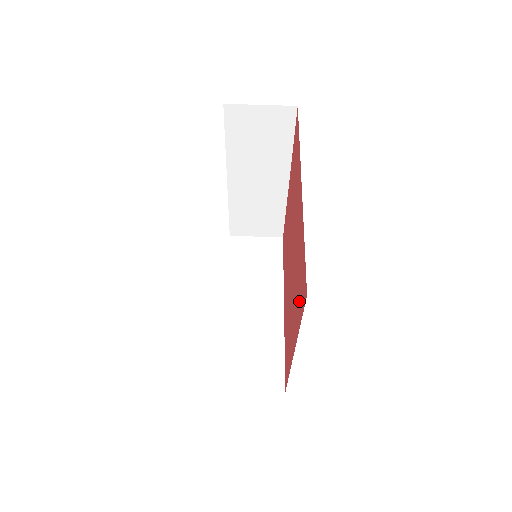
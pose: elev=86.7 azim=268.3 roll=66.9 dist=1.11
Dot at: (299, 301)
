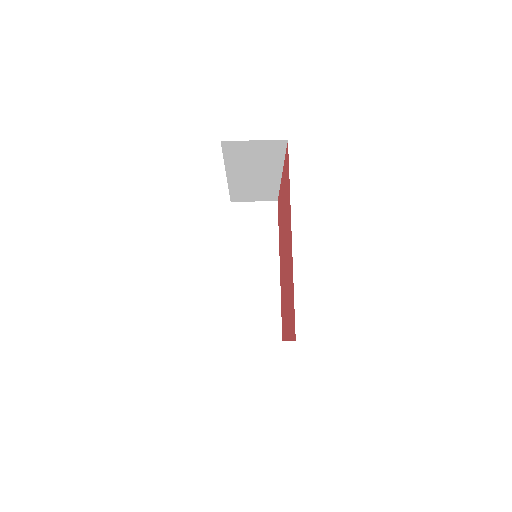
Dot at: (291, 321)
